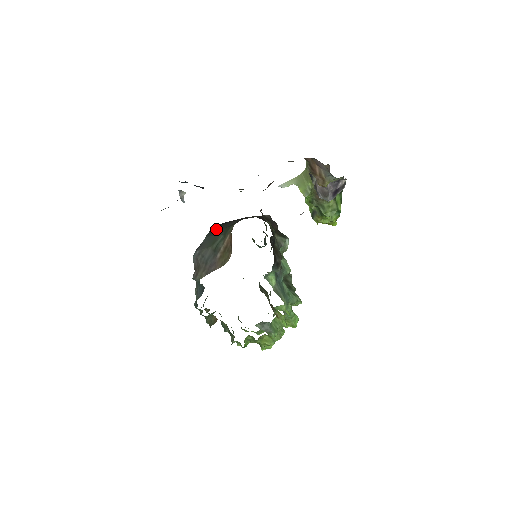
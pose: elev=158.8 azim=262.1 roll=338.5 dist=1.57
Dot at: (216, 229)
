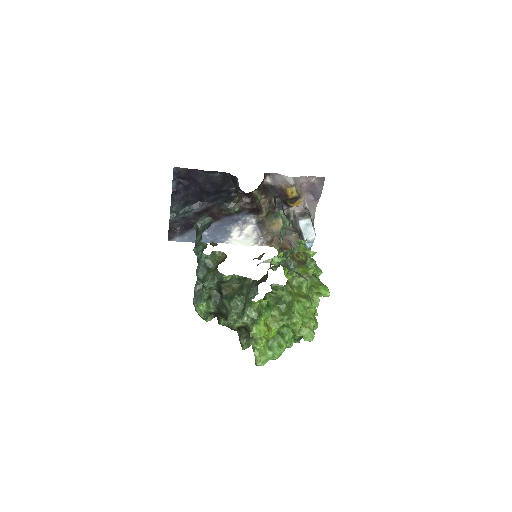
Dot at: occluded
